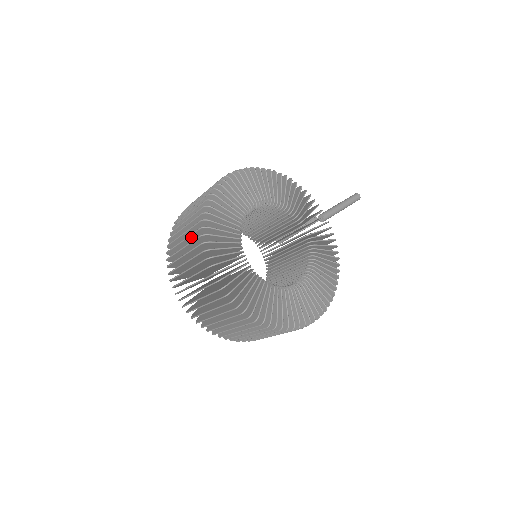
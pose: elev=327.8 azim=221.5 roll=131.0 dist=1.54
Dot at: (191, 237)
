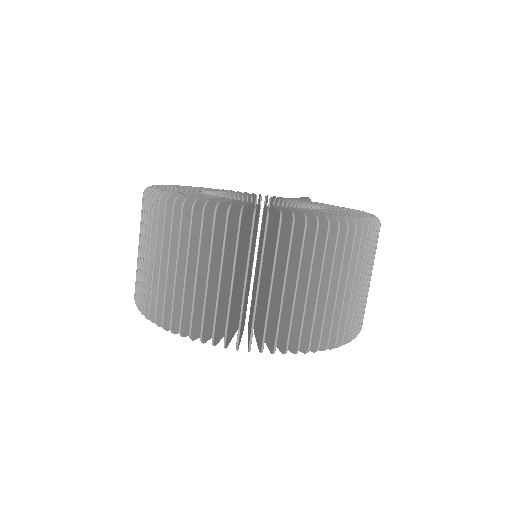
Dot at: (154, 235)
